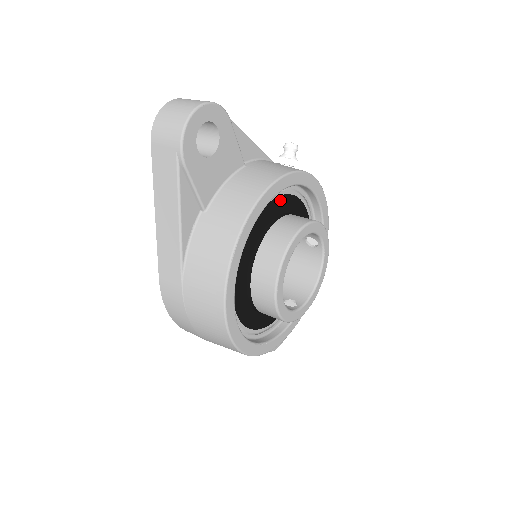
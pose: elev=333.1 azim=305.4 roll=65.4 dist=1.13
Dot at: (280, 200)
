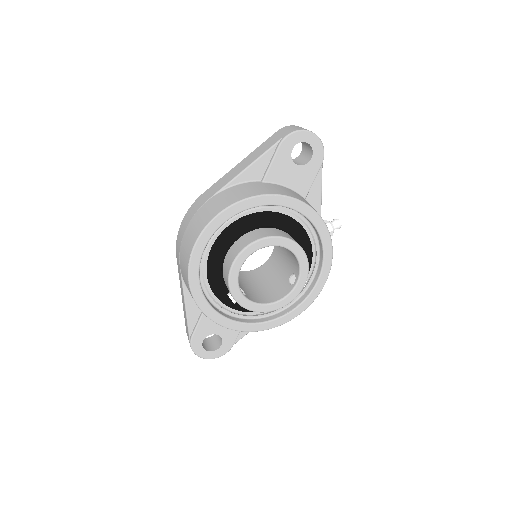
Dot at: (302, 231)
